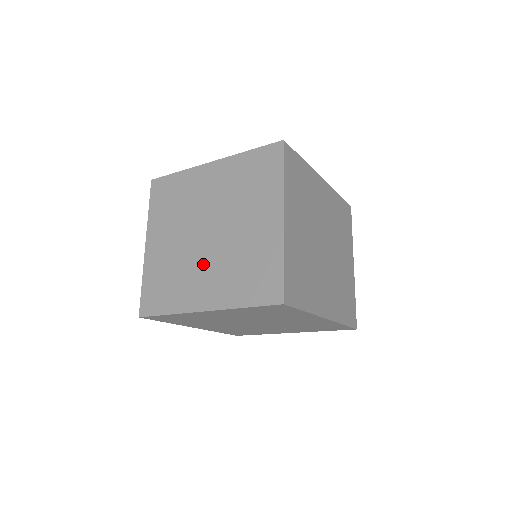
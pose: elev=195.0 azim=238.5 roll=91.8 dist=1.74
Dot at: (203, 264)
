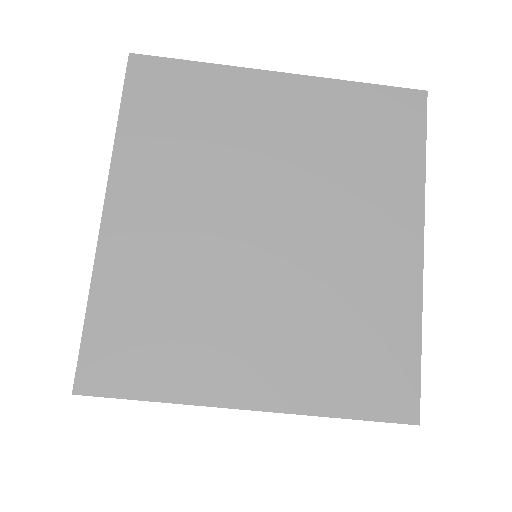
Dot at: occluded
